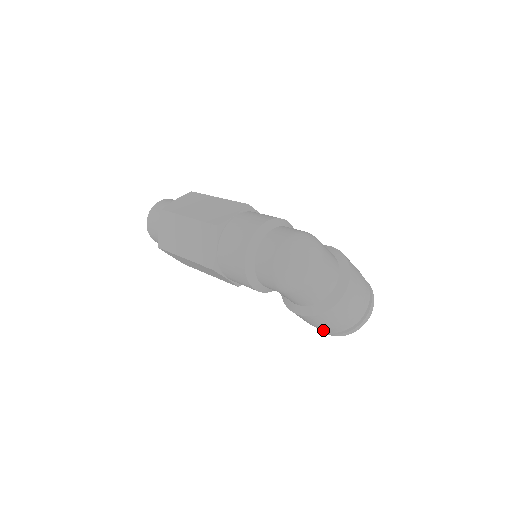
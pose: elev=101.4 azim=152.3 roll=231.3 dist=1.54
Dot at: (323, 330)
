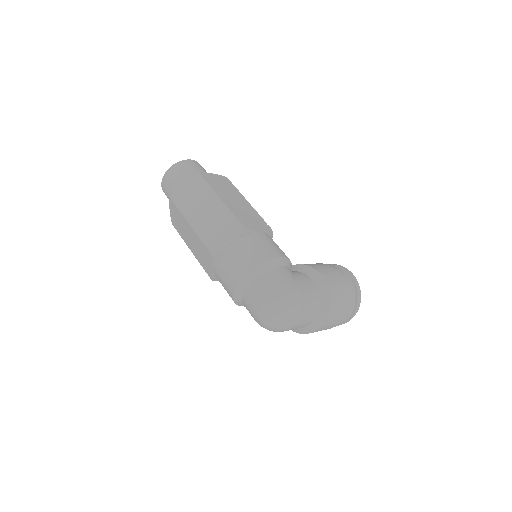
Dot at: occluded
